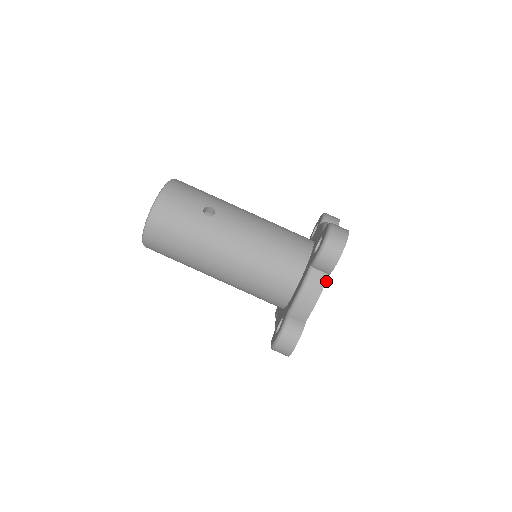
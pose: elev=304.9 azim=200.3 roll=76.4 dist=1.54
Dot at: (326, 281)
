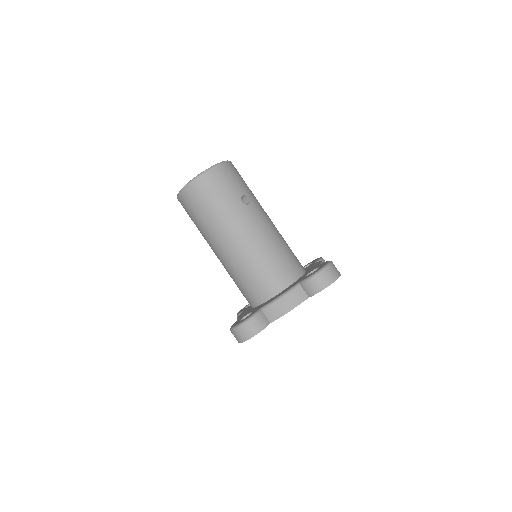
Dot at: (304, 300)
